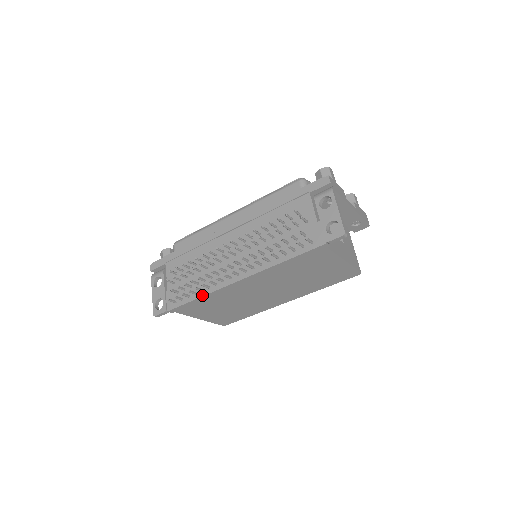
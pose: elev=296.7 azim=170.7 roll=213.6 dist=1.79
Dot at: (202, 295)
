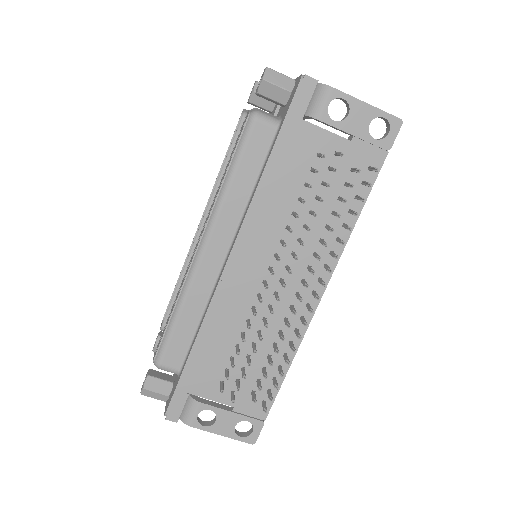
Dot at: (292, 358)
